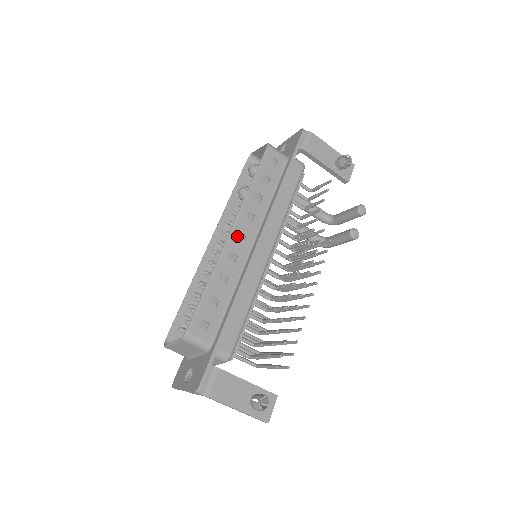
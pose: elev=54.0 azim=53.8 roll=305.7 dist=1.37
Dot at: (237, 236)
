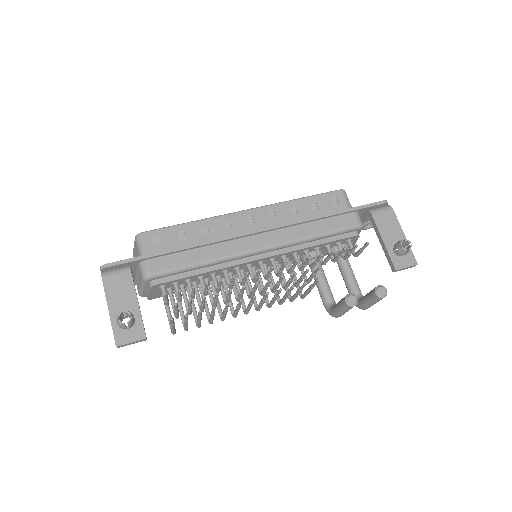
Dot at: (247, 217)
